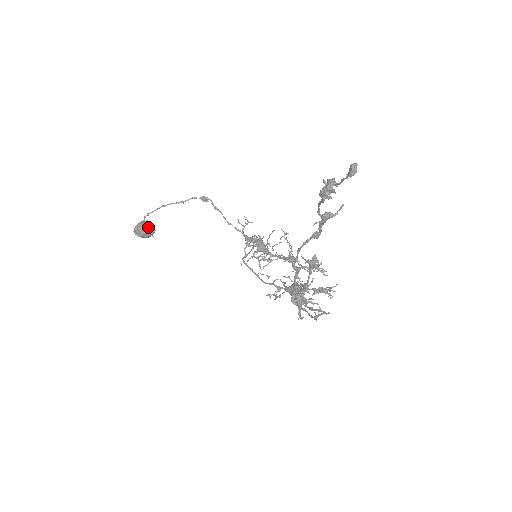
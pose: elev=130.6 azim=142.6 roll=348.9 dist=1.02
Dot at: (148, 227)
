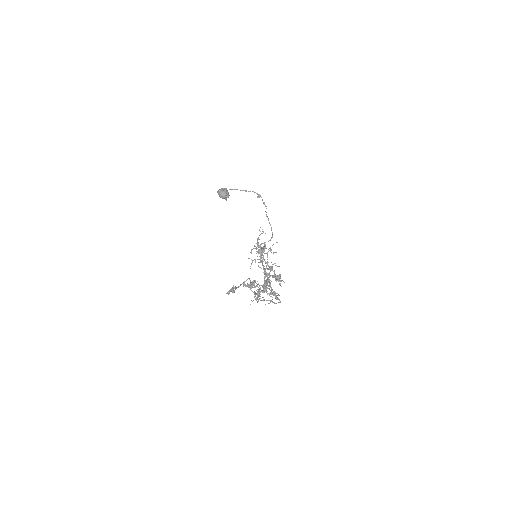
Dot at: (224, 195)
